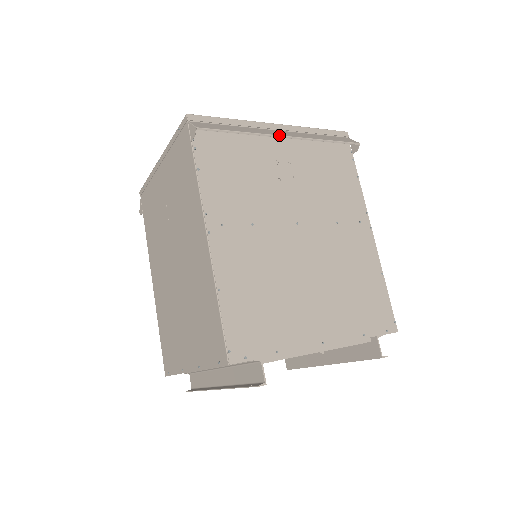
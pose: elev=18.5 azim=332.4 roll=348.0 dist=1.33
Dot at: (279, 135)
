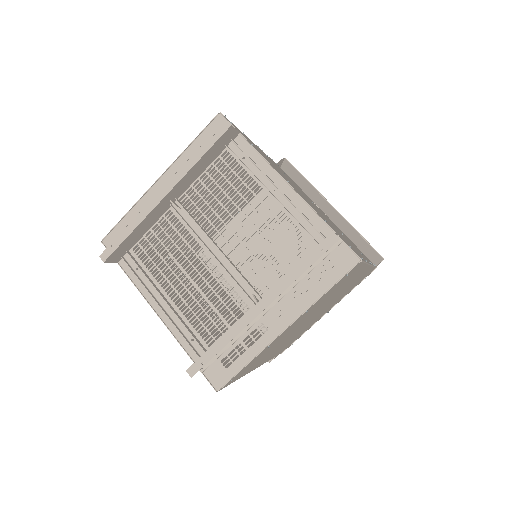
Dot at: occluded
